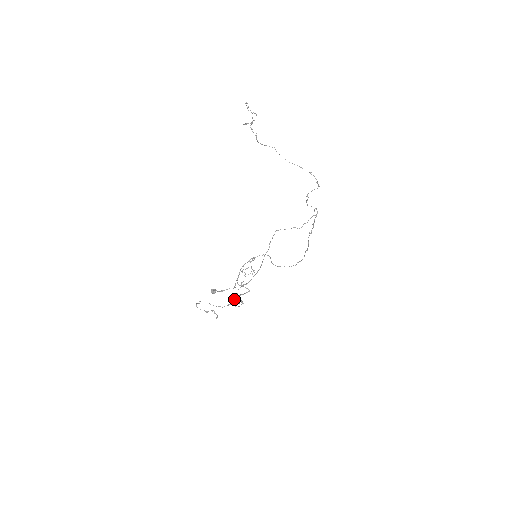
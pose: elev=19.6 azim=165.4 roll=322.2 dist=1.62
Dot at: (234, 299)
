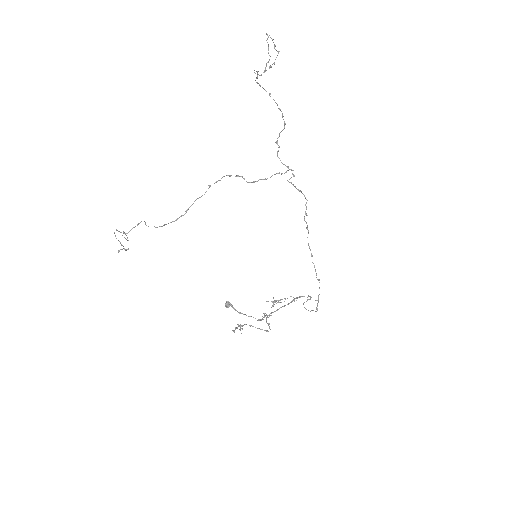
Dot at: (132, 228)
